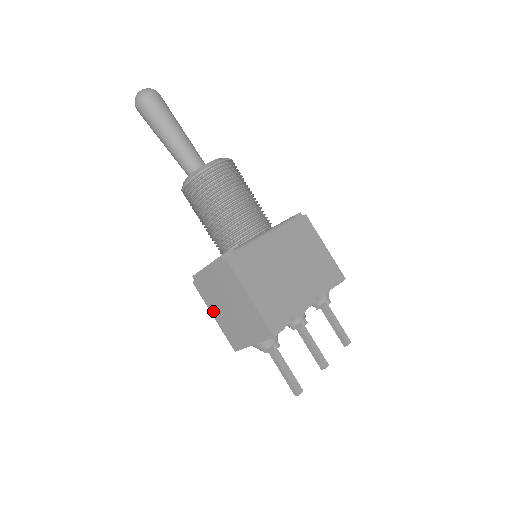
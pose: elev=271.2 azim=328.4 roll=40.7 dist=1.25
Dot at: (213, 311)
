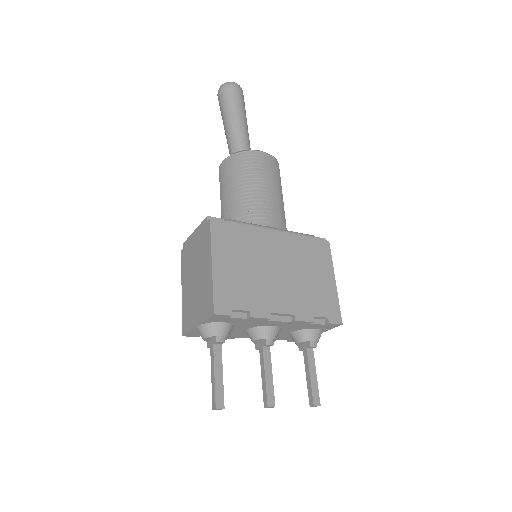
Dot at: (183, 284)
